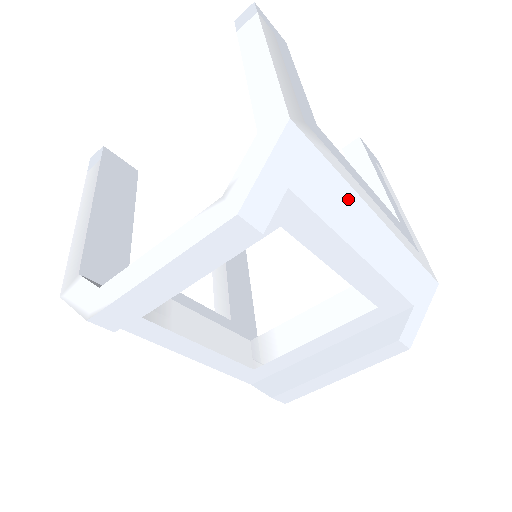
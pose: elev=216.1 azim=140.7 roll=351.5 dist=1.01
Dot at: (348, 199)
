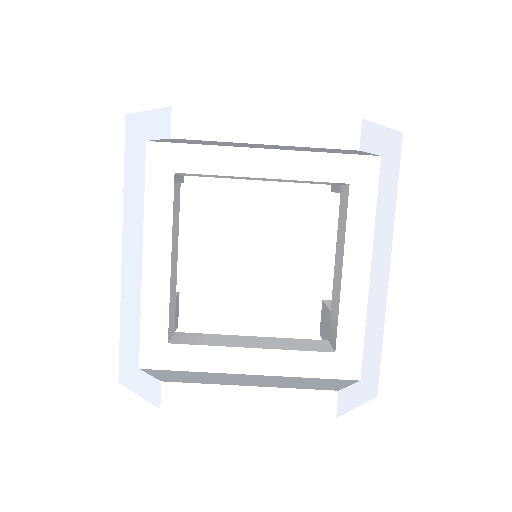
Dot at: (389, 222)
